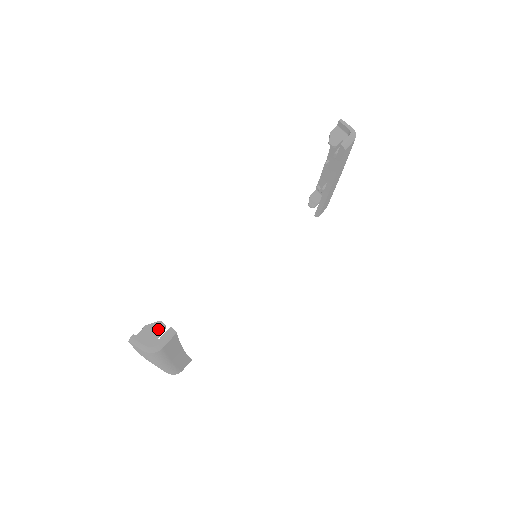
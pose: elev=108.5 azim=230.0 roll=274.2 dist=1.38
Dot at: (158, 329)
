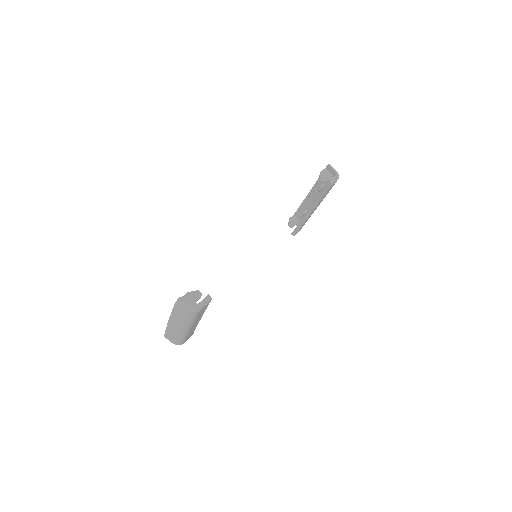
Dot at: (196, 296)
